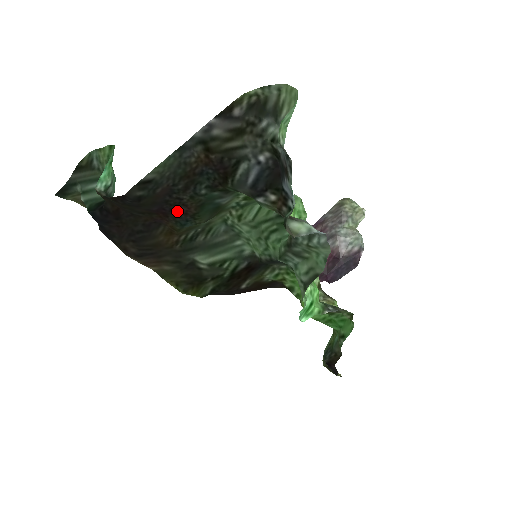
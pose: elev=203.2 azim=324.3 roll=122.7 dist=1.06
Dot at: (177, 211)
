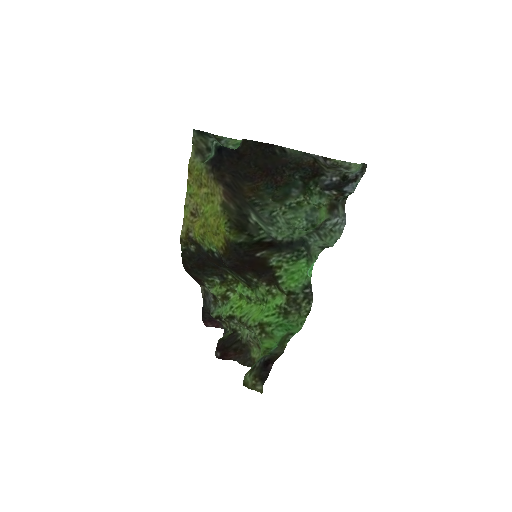
Dot at: (275, 178)
